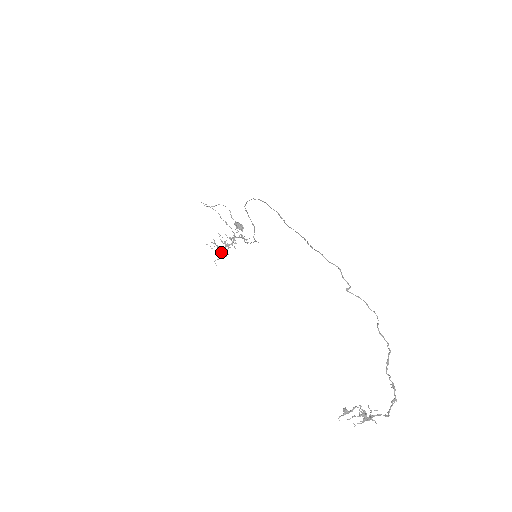
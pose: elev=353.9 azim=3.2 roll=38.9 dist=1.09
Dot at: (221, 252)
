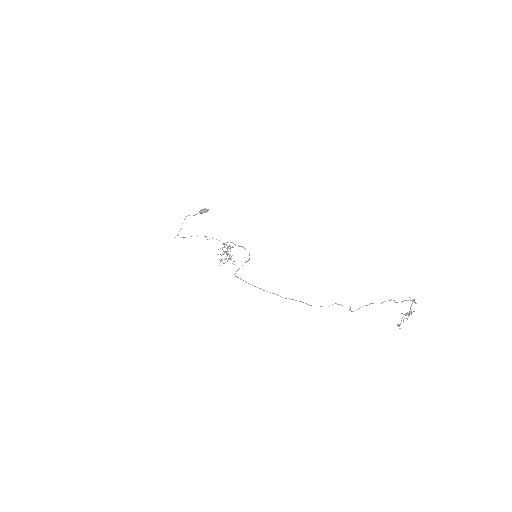
Dot at: (229, 258)
